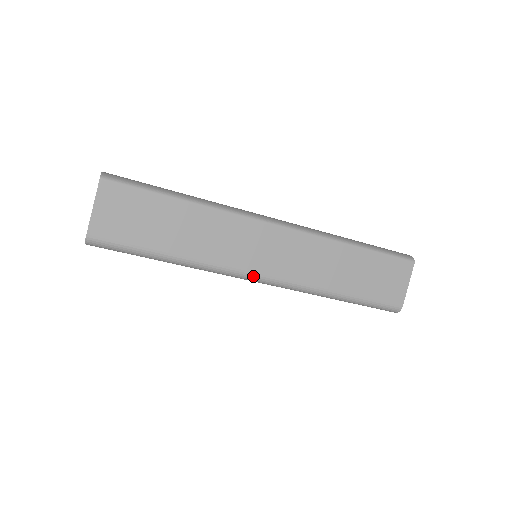
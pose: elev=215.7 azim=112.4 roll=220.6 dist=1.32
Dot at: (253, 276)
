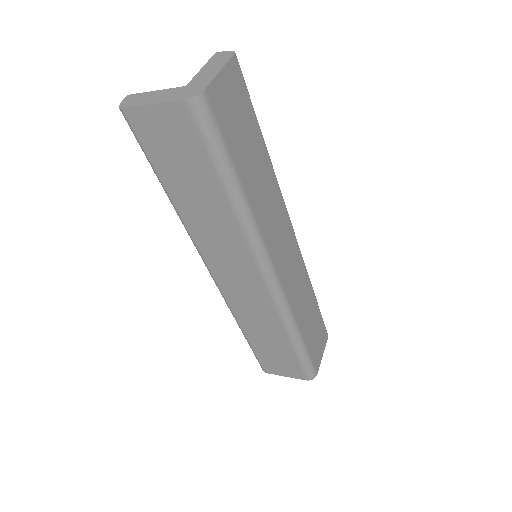
Dot at: (272, 269)
